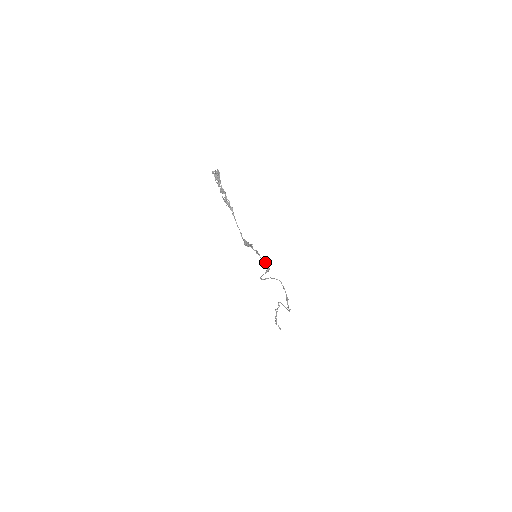
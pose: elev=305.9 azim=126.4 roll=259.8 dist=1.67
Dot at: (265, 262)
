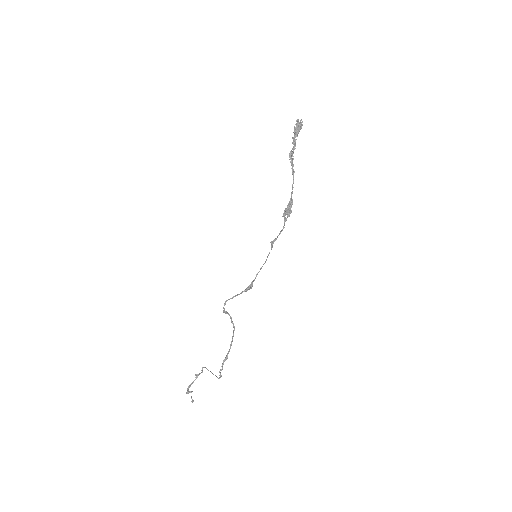
Dot at: (259, 271)
